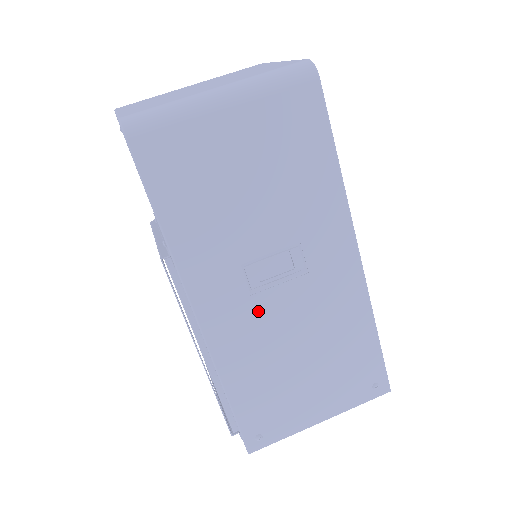
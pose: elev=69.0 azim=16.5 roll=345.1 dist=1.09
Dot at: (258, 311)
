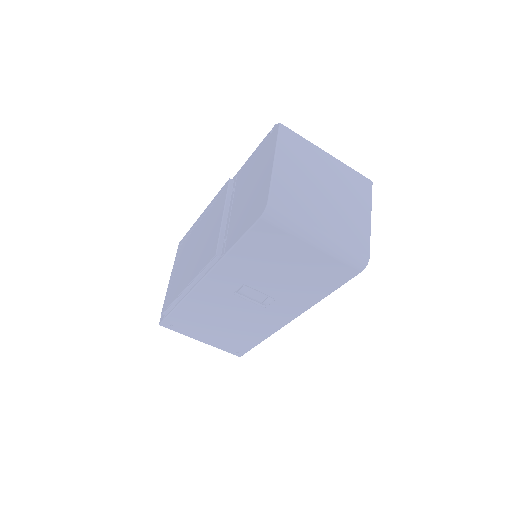
Dot at: (228, 299)
